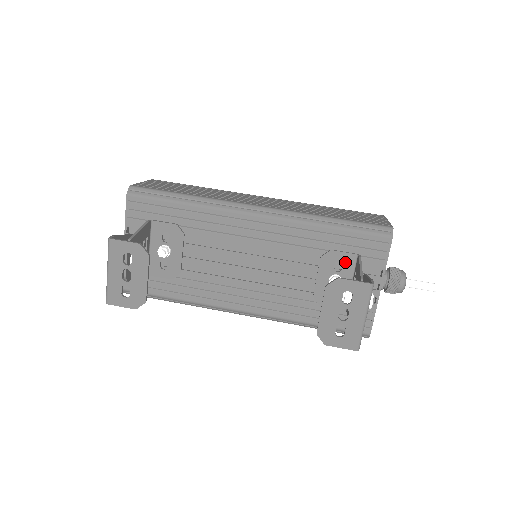
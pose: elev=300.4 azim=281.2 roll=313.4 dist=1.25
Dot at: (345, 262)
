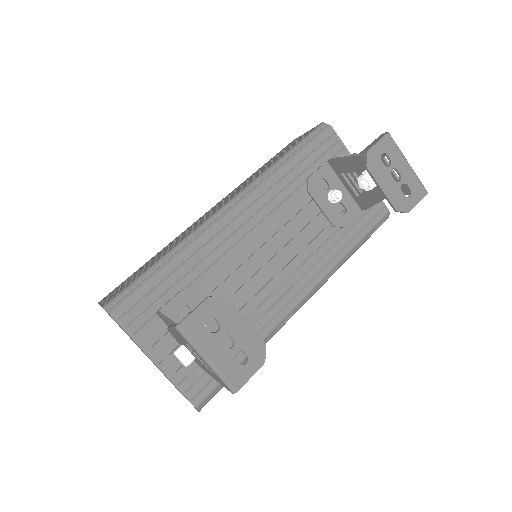
Dot at: (325, 176)
